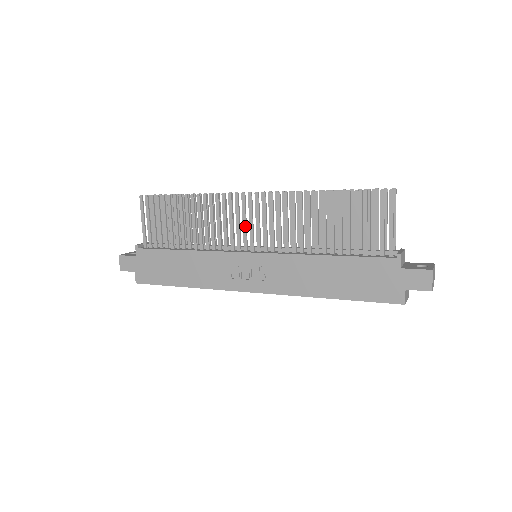
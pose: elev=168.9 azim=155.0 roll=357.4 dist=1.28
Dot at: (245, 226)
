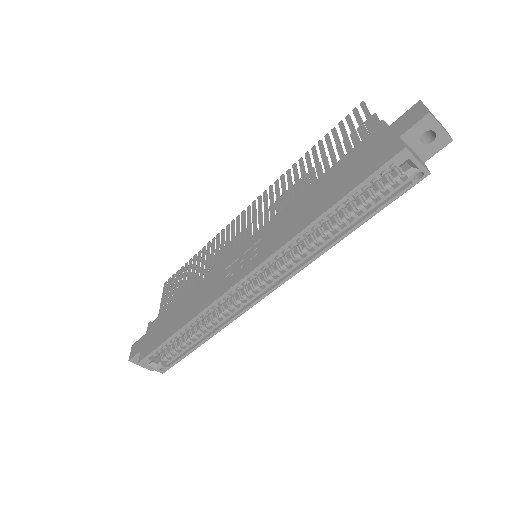
Dot at: (243, 232)
